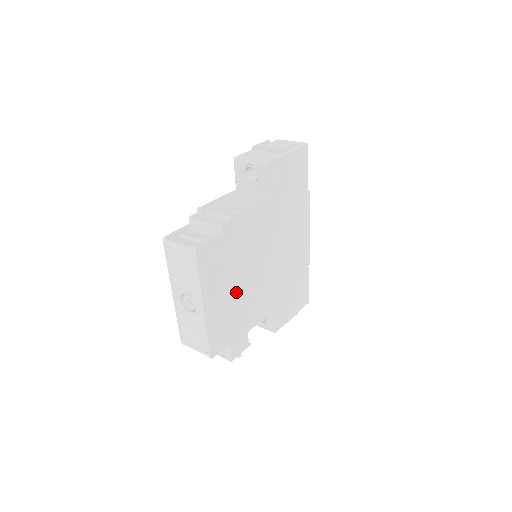
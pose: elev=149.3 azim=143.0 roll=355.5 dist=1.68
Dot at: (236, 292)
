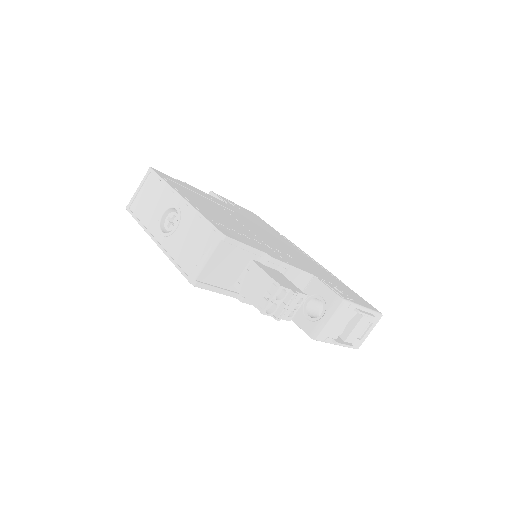
Dot at: (228, 221)
